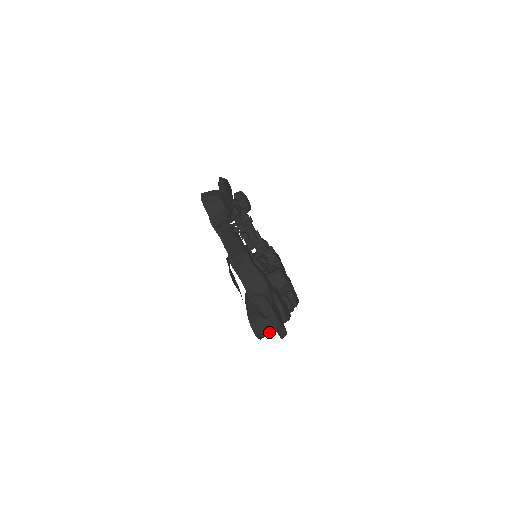
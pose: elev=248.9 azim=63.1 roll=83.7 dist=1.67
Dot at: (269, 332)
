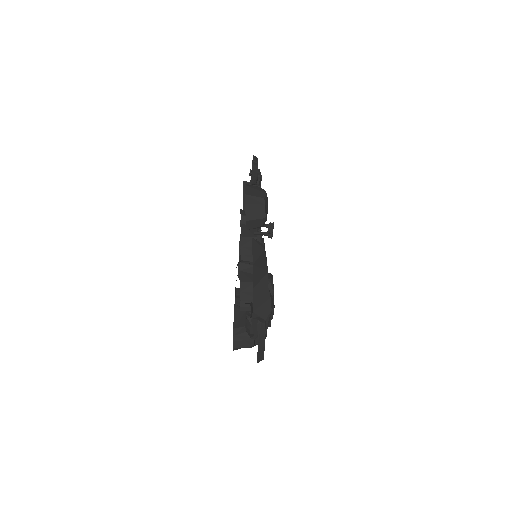
Dot at: occluded
